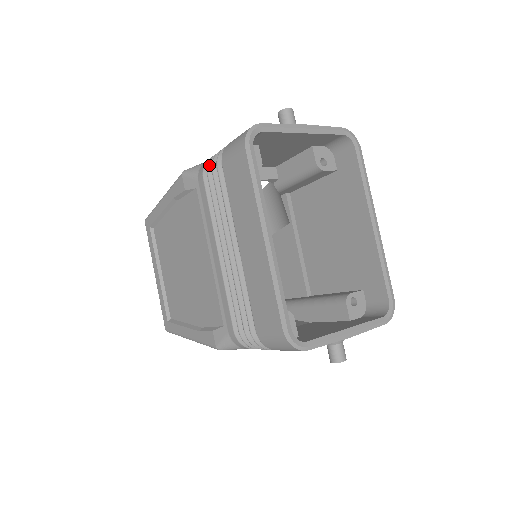
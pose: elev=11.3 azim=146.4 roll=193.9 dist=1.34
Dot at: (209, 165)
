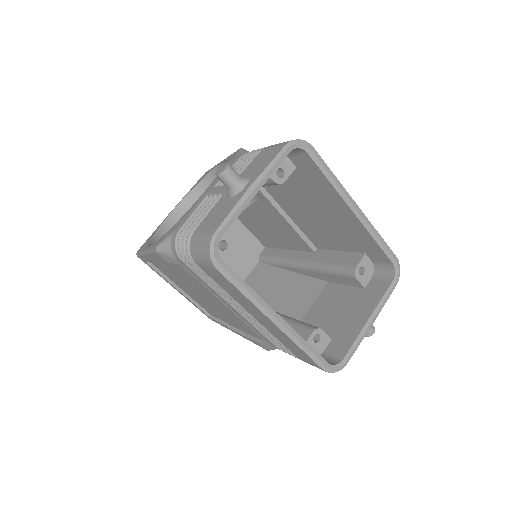
Dot at: (181, 254)
